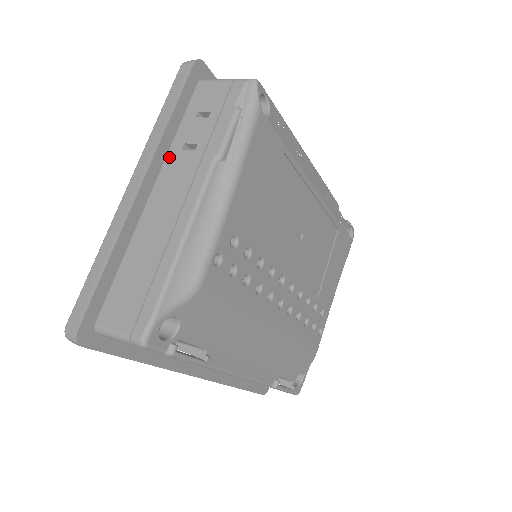
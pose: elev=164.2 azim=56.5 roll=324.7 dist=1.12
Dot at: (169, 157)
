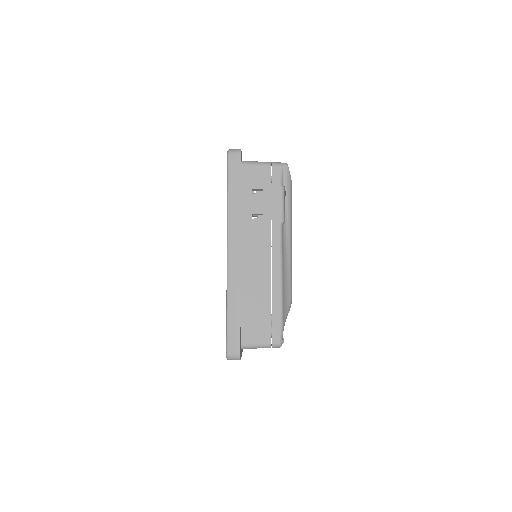
Dot at: (244, 225)
